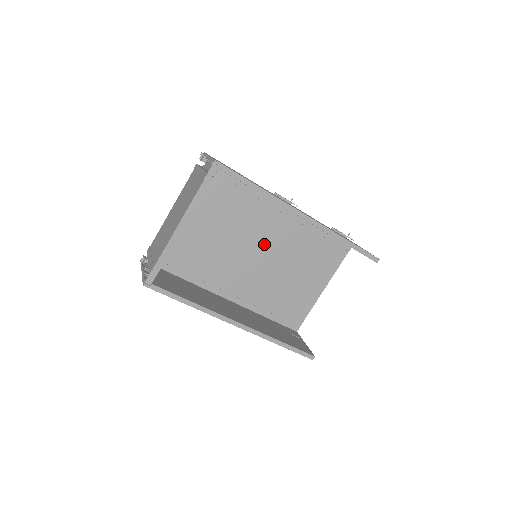
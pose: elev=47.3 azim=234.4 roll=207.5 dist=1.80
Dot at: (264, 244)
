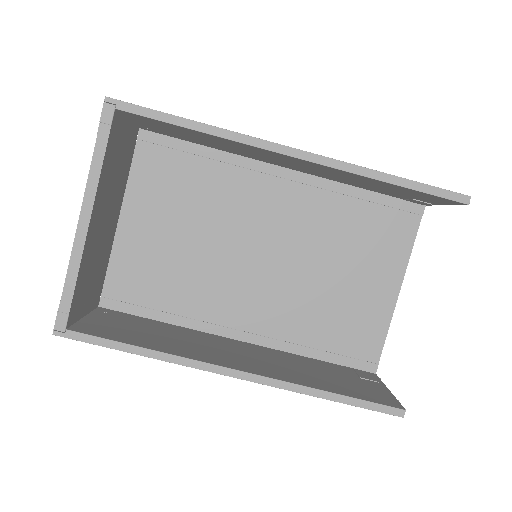
Dot at: (269, 236)
